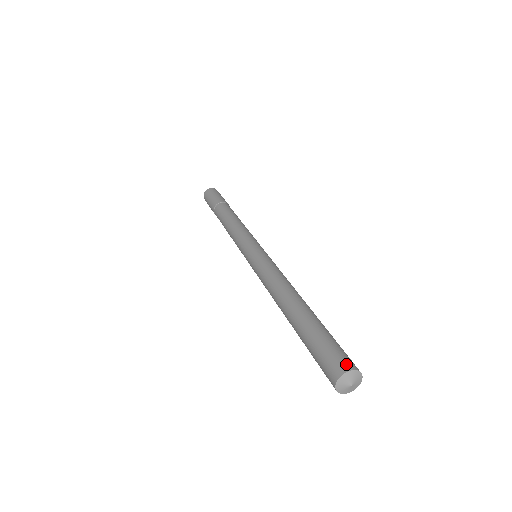
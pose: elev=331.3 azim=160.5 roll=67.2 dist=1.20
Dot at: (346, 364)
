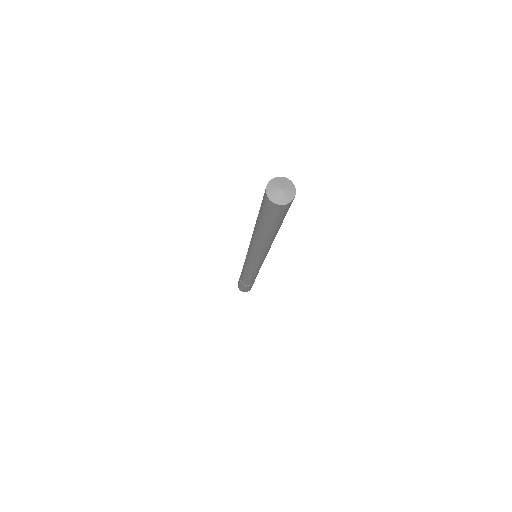
Dot at: (271, 182)
